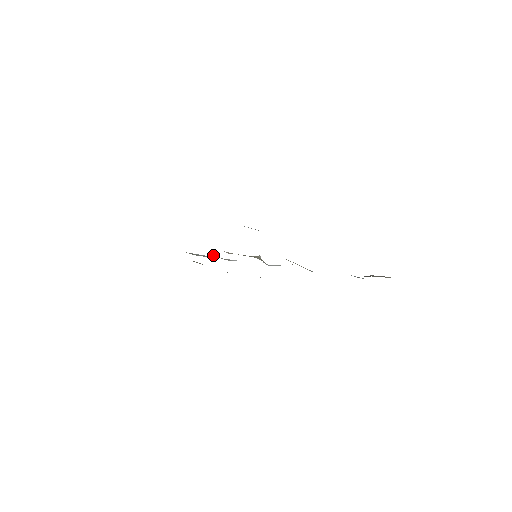
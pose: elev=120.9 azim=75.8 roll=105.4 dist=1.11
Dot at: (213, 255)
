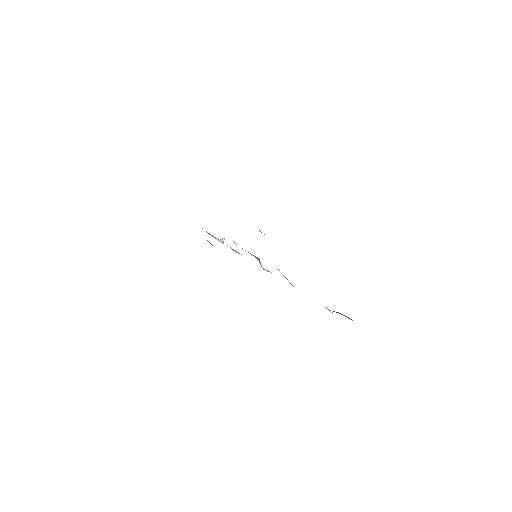
Dot at: (223, 241)
